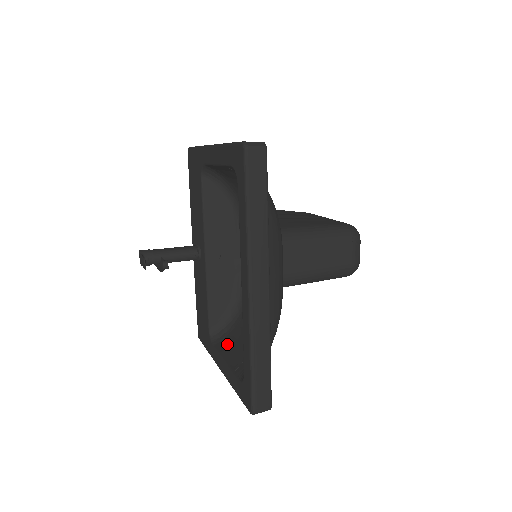
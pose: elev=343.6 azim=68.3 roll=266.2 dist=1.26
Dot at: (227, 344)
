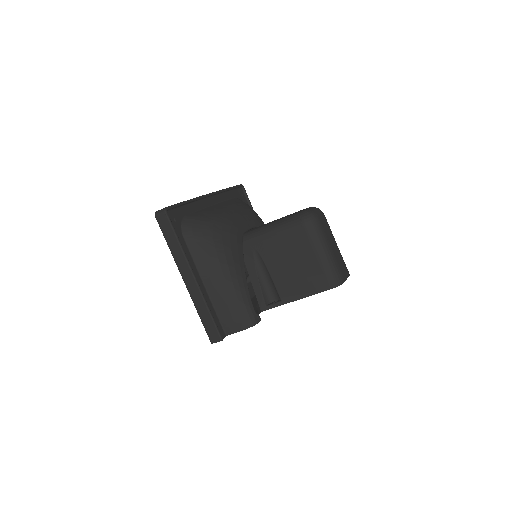
Dot at: occluded
